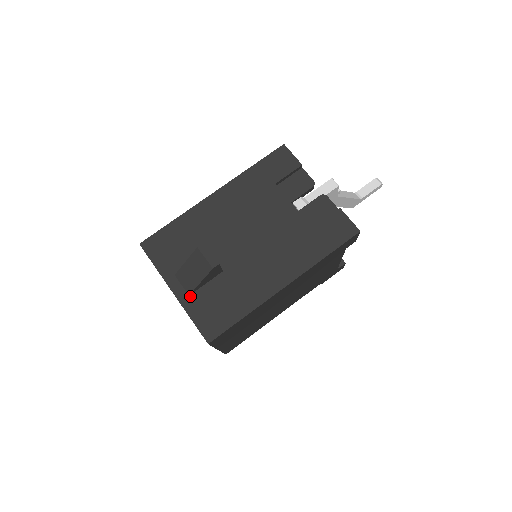
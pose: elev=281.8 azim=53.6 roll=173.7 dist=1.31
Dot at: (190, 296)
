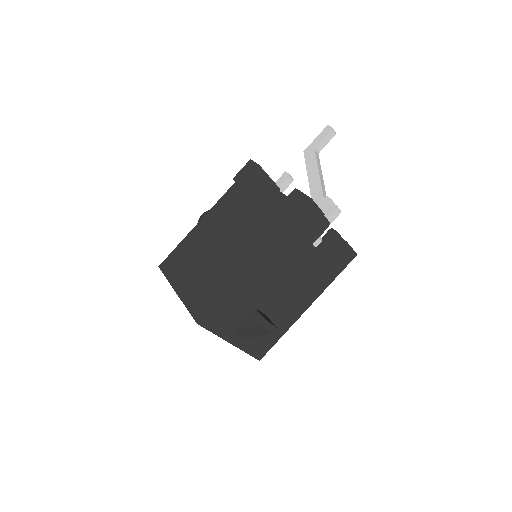
Dot at: (244, 341)
